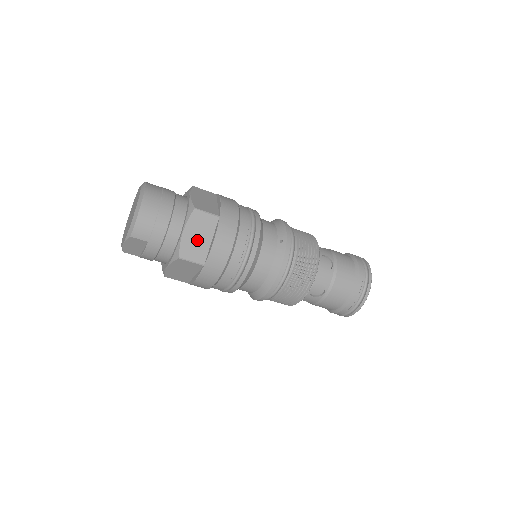
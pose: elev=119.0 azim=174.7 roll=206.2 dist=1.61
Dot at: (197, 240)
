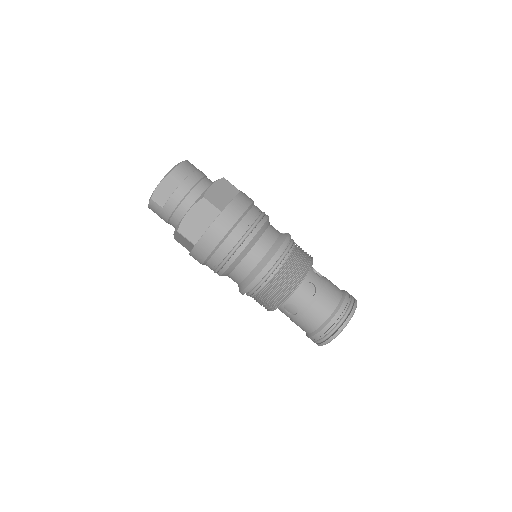
Dot at: (220, 195)
